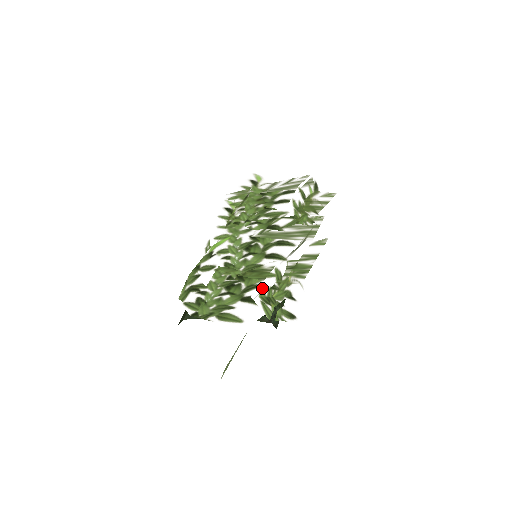
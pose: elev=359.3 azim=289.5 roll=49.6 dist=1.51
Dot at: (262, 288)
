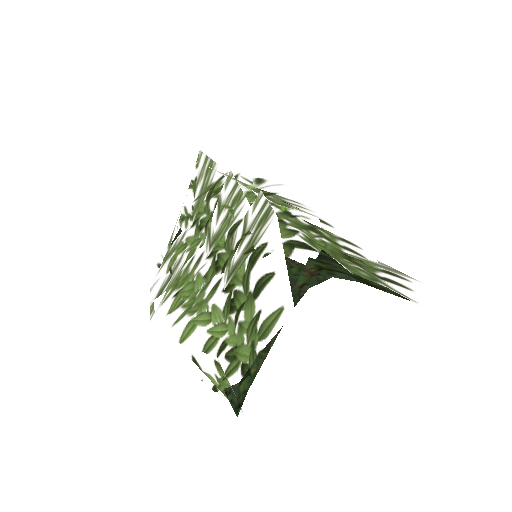
Dot at: occluded
